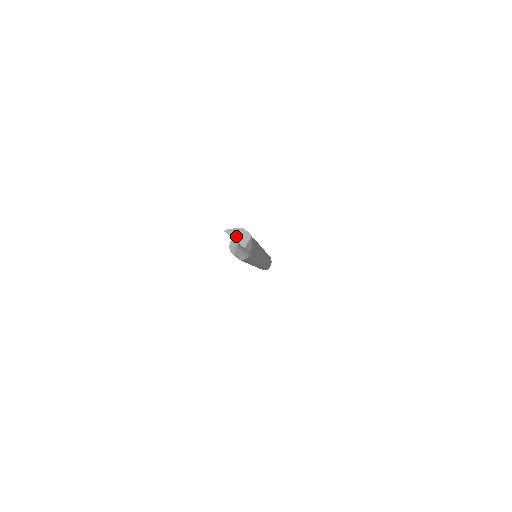
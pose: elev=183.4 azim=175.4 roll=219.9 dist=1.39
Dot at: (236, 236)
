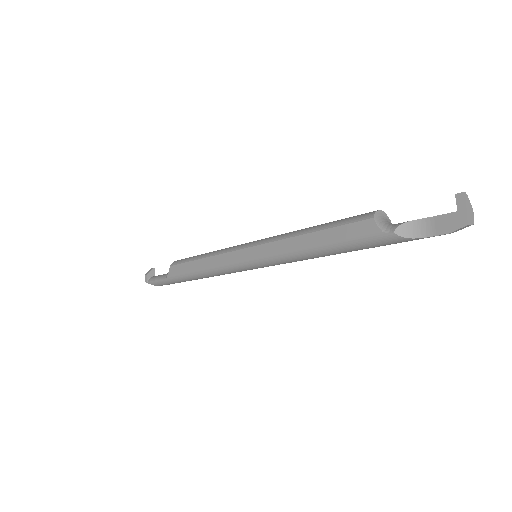
Dot at: (468, 208)
